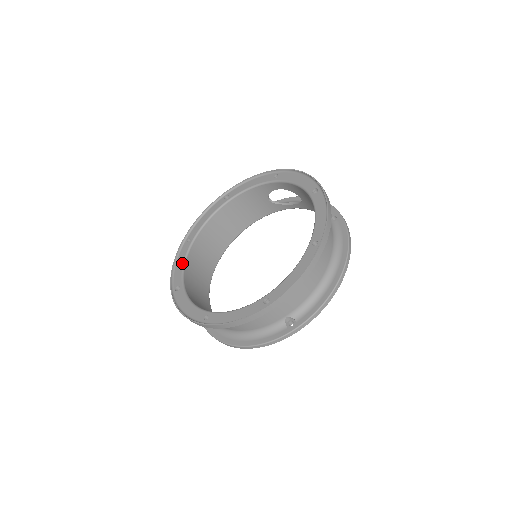
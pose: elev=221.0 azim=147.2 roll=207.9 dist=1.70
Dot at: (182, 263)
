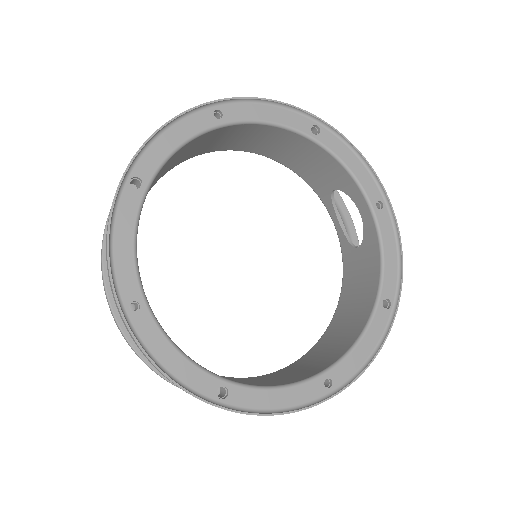
Dot at: (178, 143)
